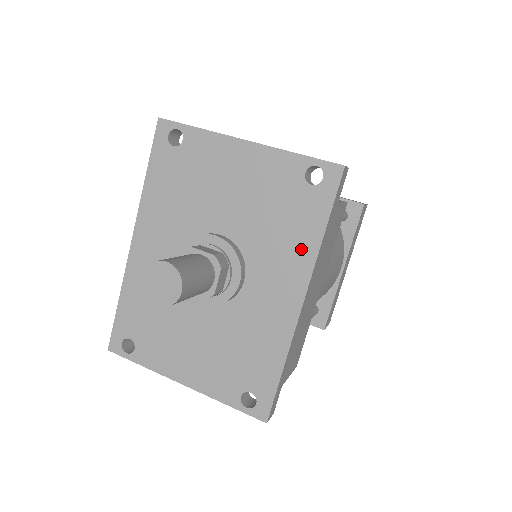
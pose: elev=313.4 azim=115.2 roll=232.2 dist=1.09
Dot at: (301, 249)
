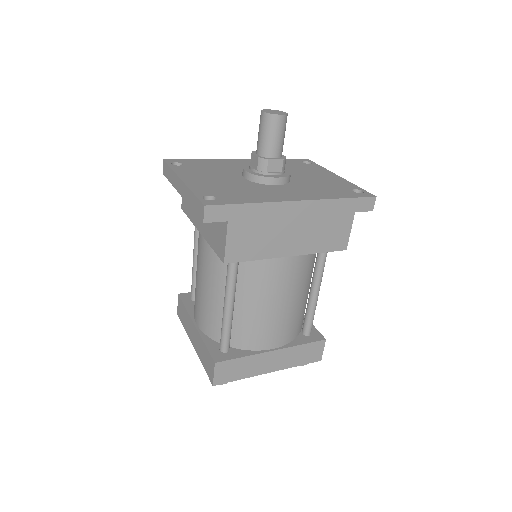
Dot at: (322, 195)
